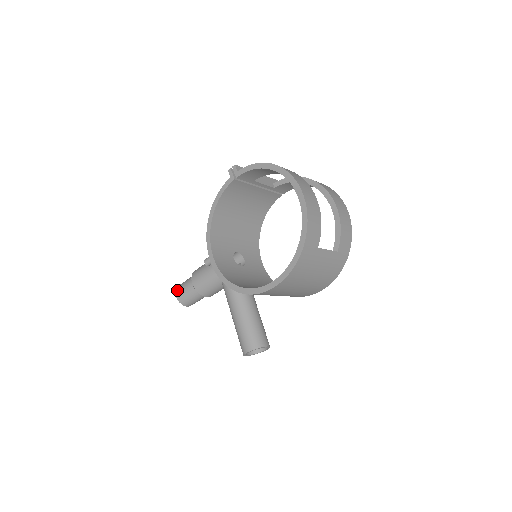
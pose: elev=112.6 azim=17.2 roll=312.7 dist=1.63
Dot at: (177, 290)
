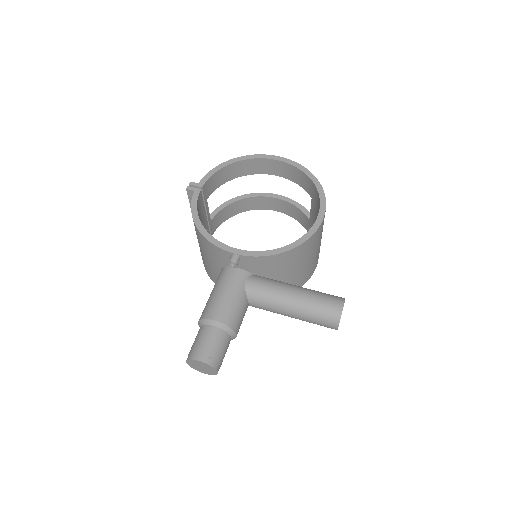
Dot at: (195, 355)
